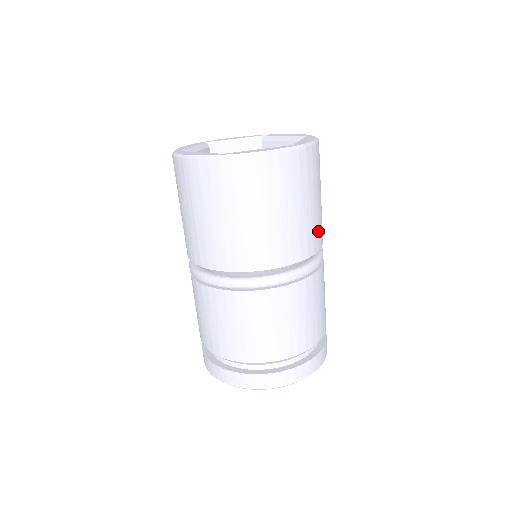
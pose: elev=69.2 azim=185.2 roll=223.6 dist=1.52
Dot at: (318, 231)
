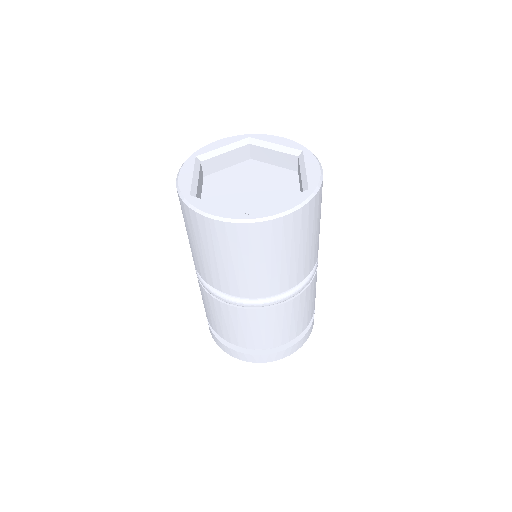
Dot at: occluded
